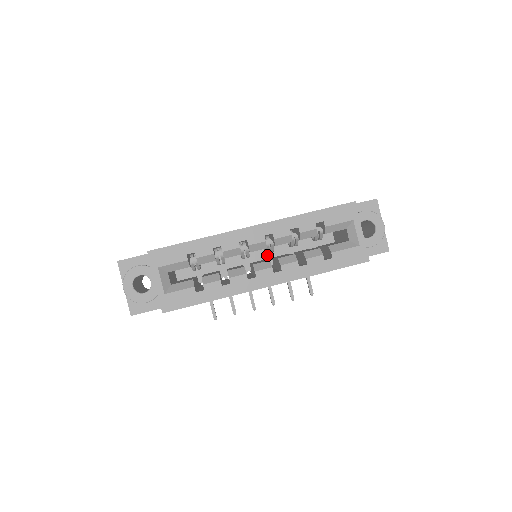
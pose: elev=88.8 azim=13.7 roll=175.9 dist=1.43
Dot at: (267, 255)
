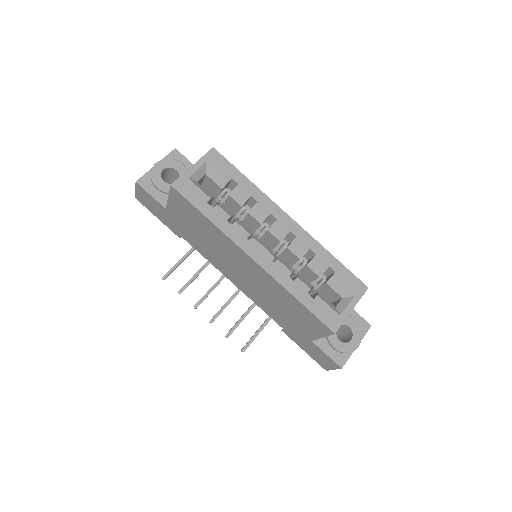
Dot at: occluded
